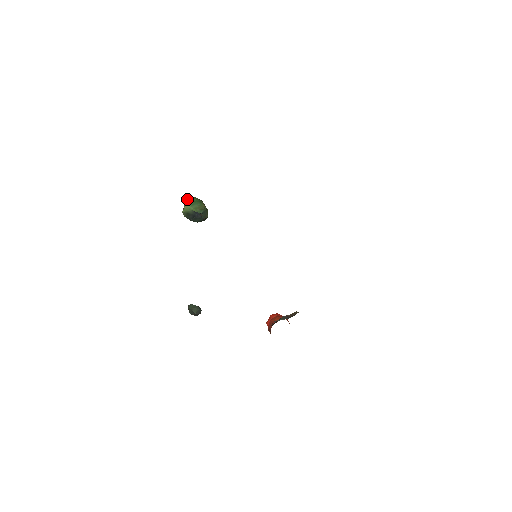
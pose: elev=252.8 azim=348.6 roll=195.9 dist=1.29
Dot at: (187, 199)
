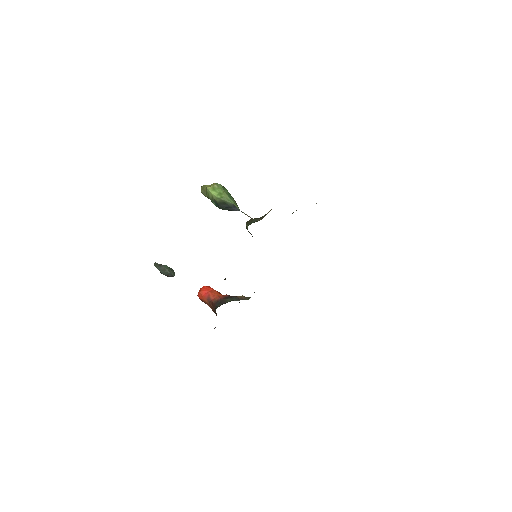
Dot at: (219, 185)
